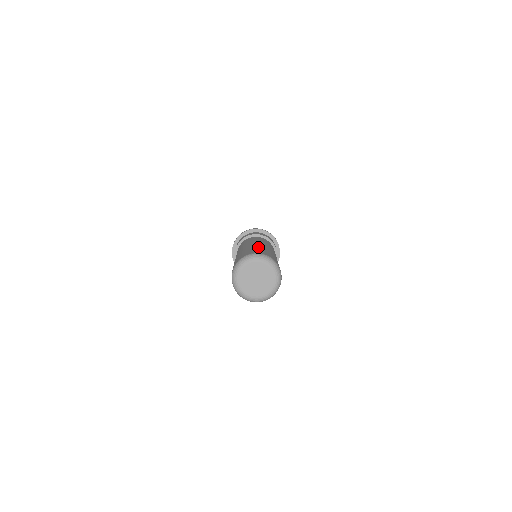
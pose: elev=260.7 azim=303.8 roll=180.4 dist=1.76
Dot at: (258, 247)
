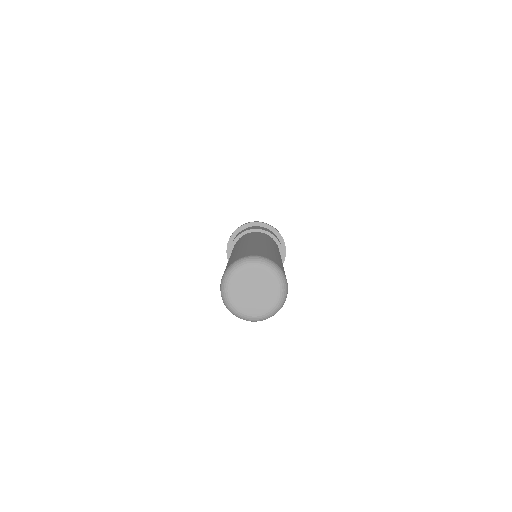
Dot at: (239, 250)
